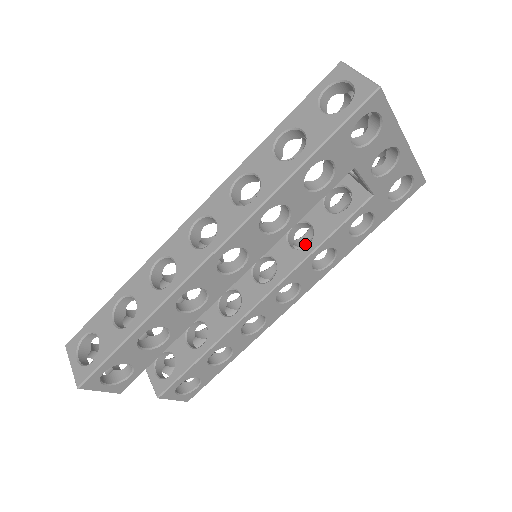
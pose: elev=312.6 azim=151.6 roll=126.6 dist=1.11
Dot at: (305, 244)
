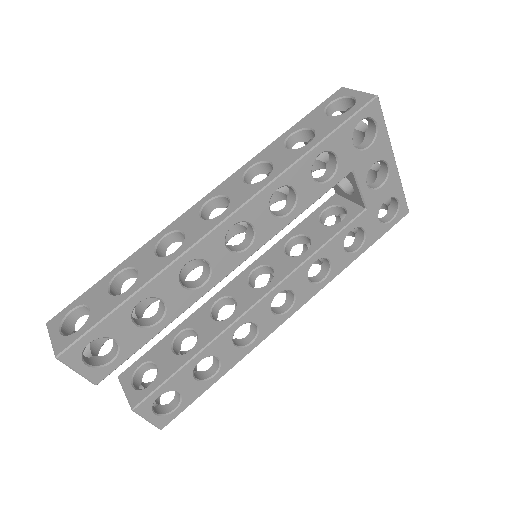
Dot at: occluded
